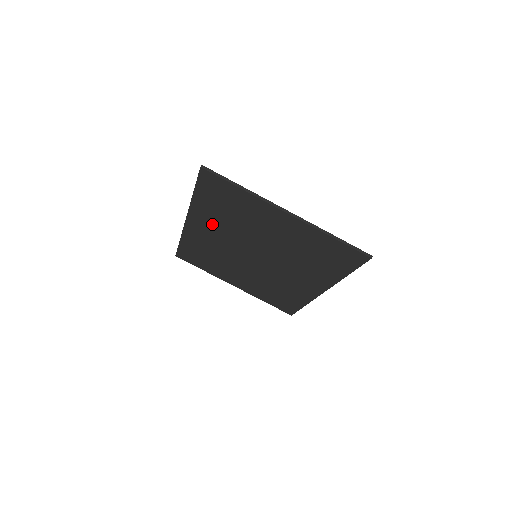
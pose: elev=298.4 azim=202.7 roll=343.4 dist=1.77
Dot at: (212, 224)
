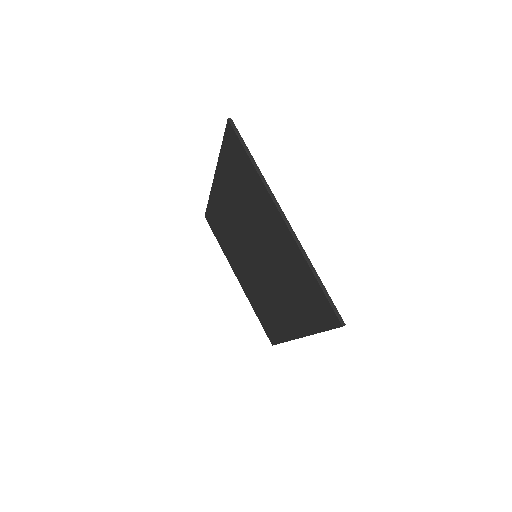
Dot at: (230, 195)
